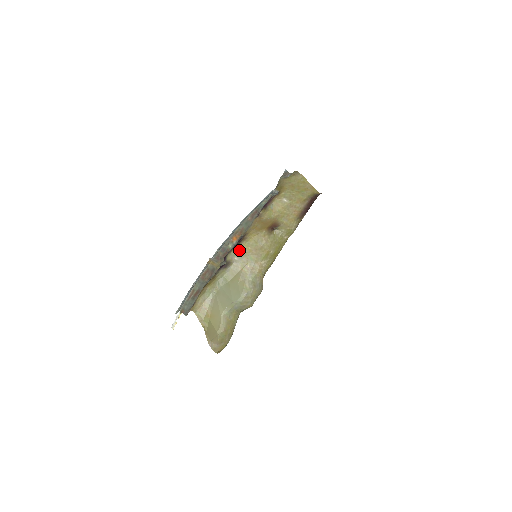
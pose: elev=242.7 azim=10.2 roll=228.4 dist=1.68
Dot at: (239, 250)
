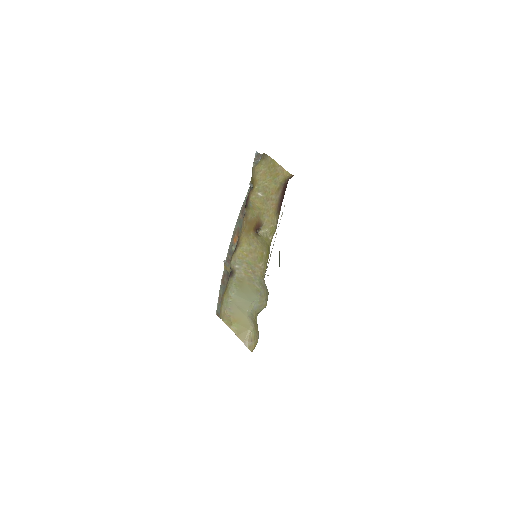
Dot at: (237, 257)
